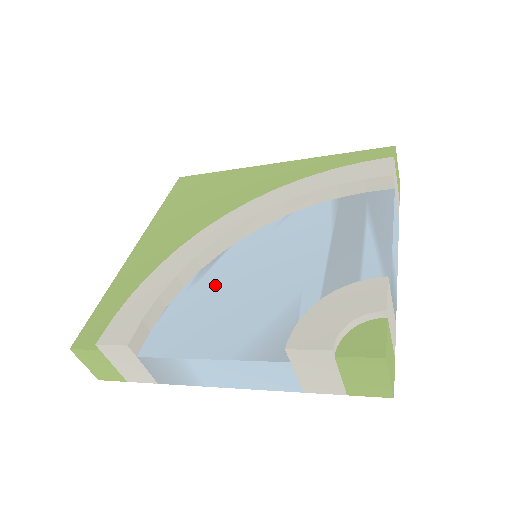
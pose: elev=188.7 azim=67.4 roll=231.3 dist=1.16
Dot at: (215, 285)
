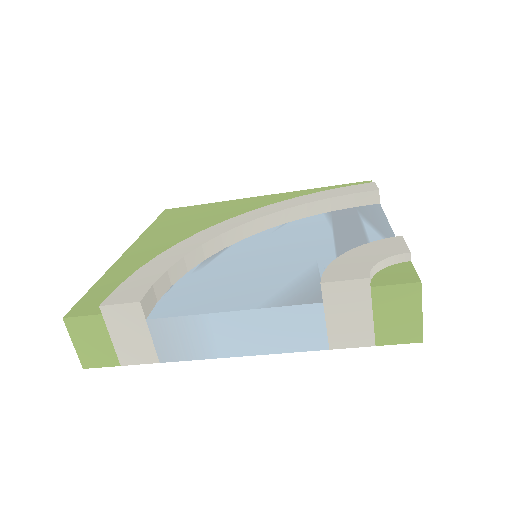
Dot at: (223, 267)
